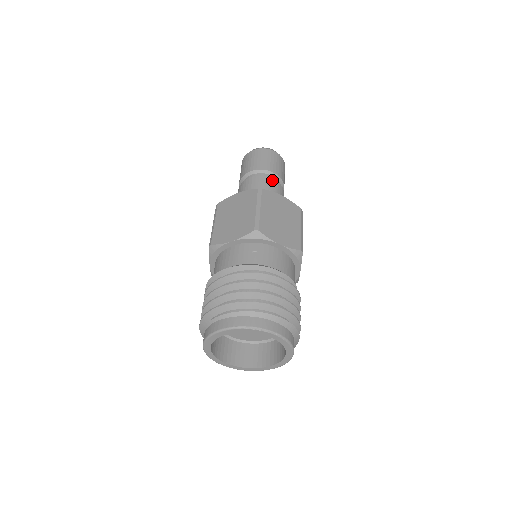
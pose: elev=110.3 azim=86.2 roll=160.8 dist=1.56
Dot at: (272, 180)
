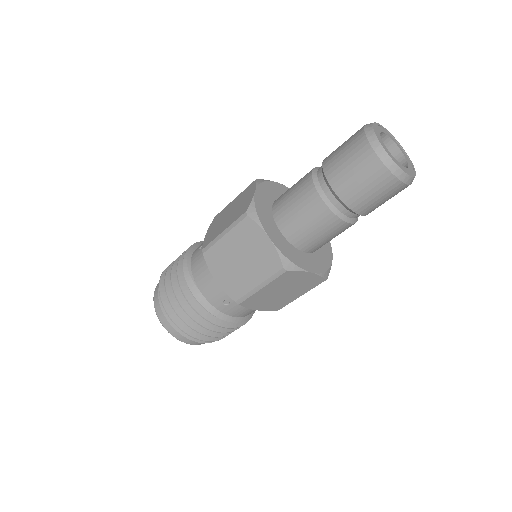
Dot at: (343, 224)
